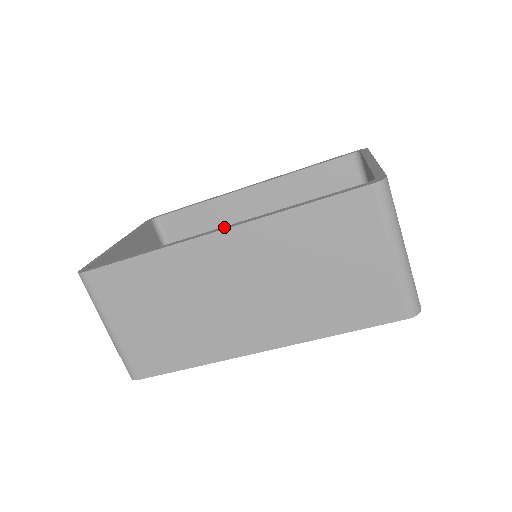
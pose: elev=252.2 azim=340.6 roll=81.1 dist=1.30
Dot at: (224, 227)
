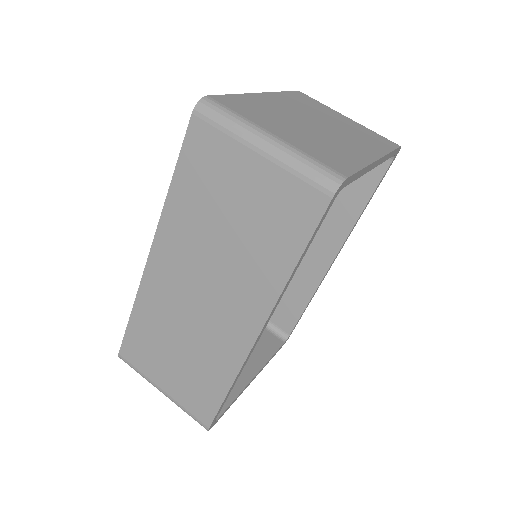
Dot at: occluded
